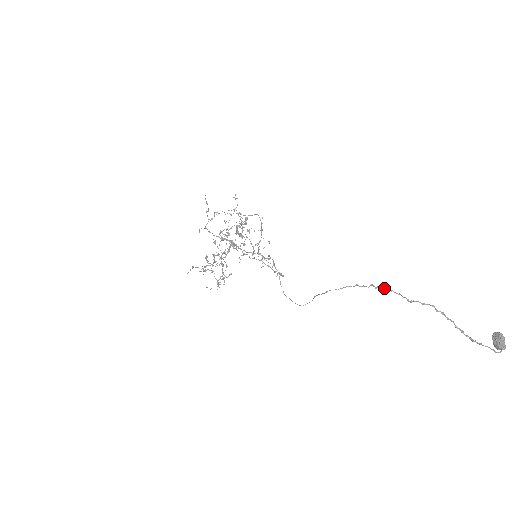
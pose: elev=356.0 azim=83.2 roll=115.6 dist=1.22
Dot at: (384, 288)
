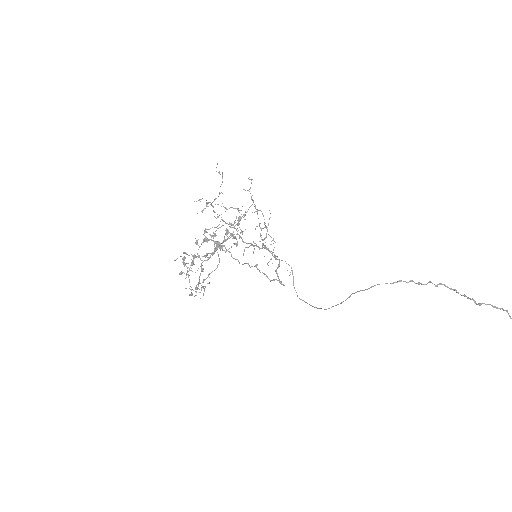
Dot at: (446, 286)
